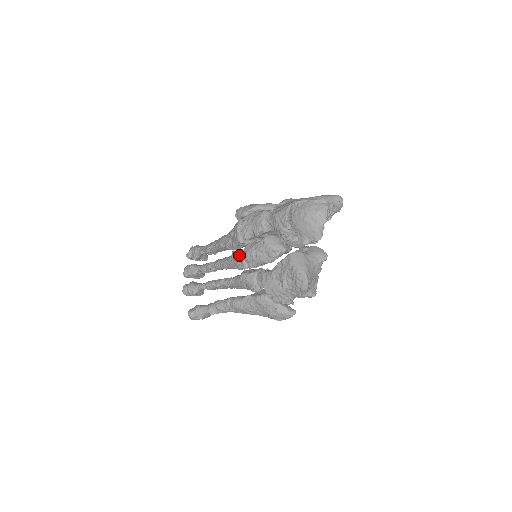
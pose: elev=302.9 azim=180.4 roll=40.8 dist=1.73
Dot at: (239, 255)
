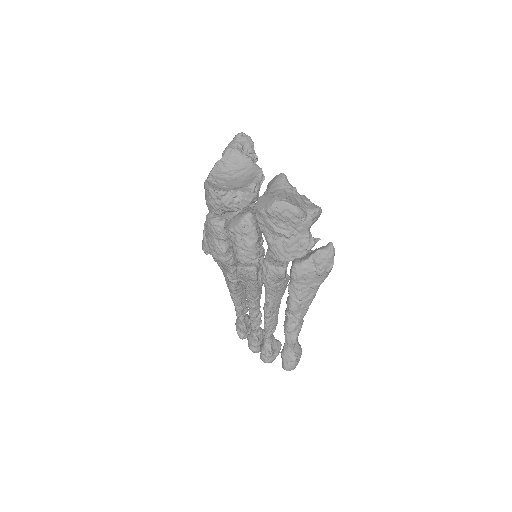
Dot at: (239, 270)
